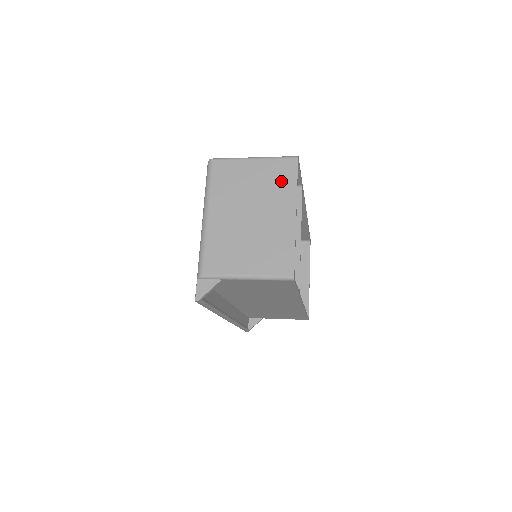
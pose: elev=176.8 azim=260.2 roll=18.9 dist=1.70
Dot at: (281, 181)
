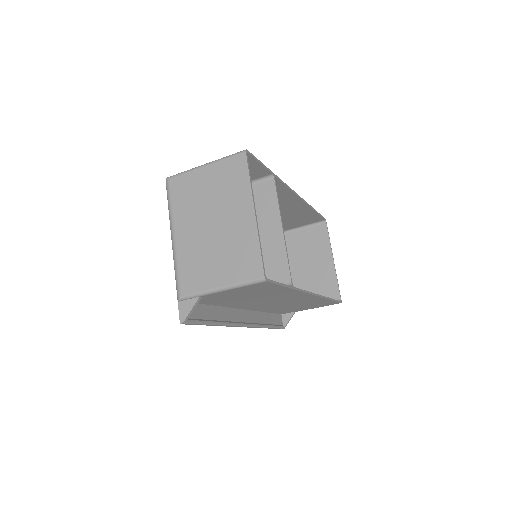
Dot at: (234, 181)
